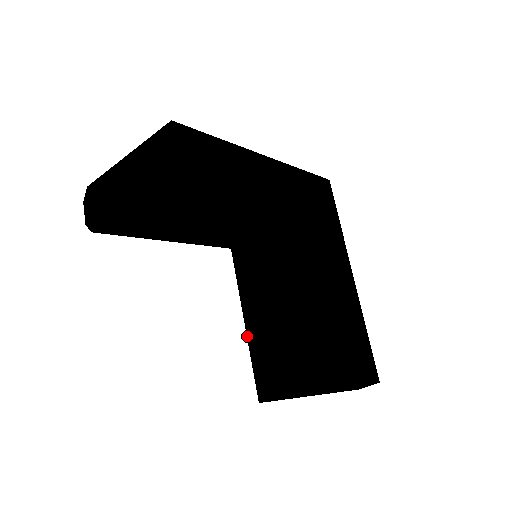
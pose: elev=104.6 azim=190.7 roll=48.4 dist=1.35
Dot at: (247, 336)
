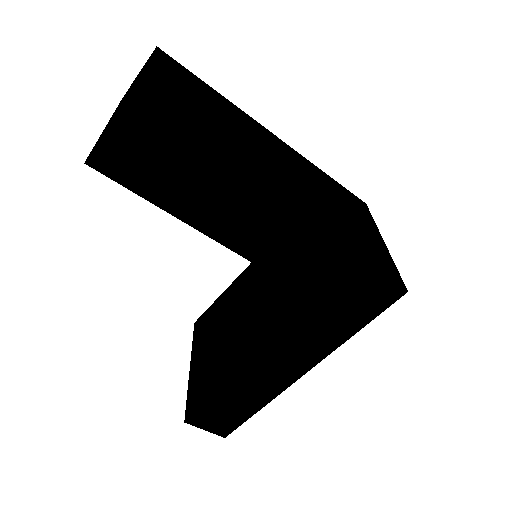
Dot at: (233, 282)
